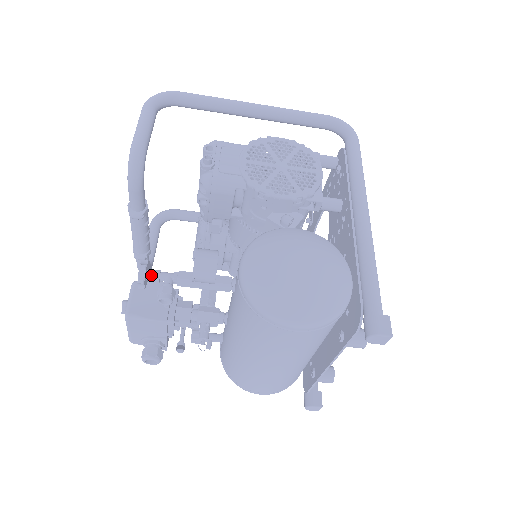
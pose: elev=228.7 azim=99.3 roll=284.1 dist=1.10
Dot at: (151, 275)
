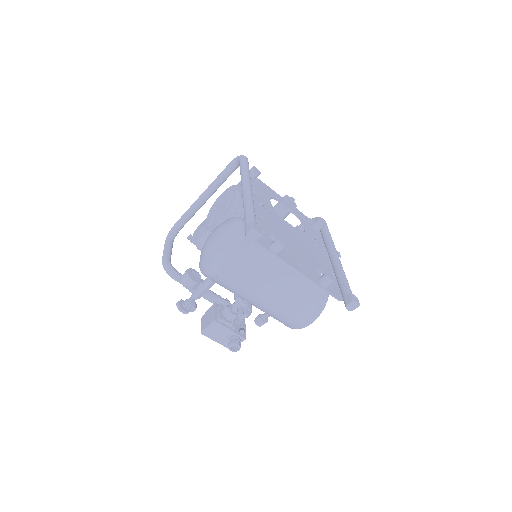
Dot at: (185, 304)
